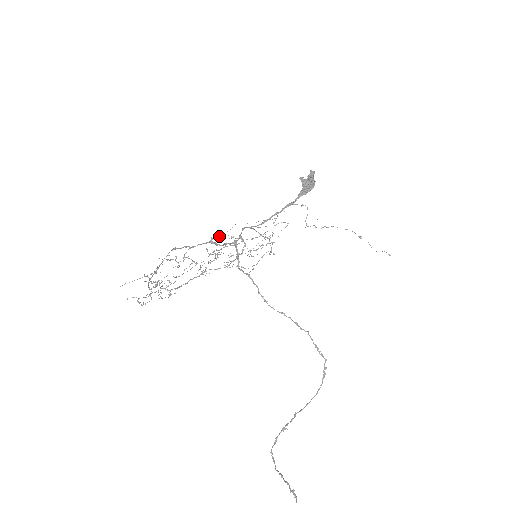
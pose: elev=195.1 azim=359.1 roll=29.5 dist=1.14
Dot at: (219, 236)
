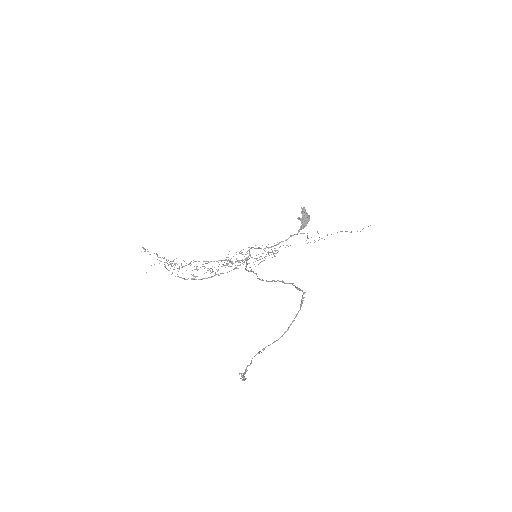
Dot at: (233, 256)
